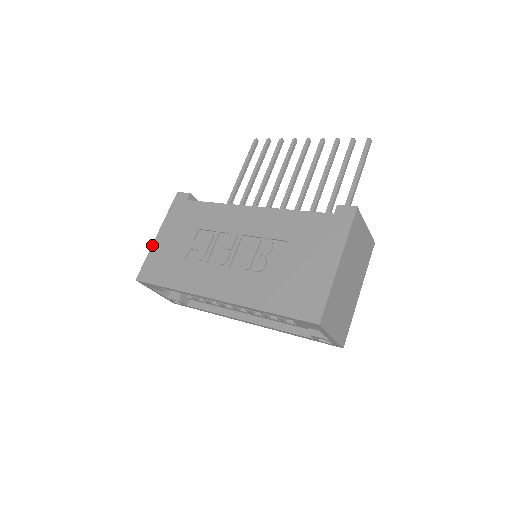
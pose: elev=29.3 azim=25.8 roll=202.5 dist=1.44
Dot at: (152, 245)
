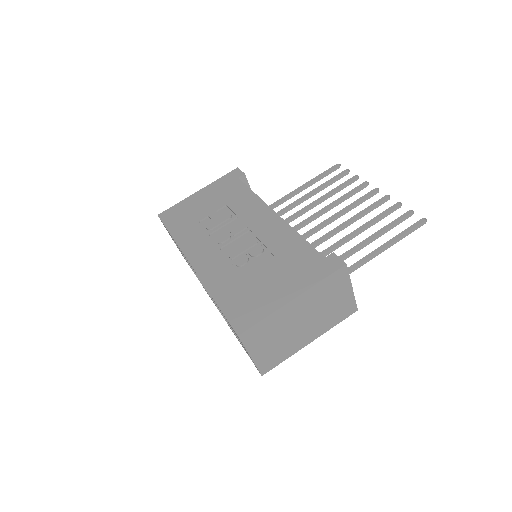
Dot at: (189, 196)
